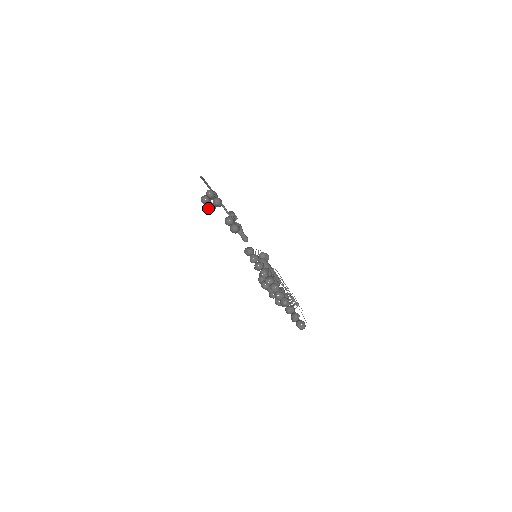
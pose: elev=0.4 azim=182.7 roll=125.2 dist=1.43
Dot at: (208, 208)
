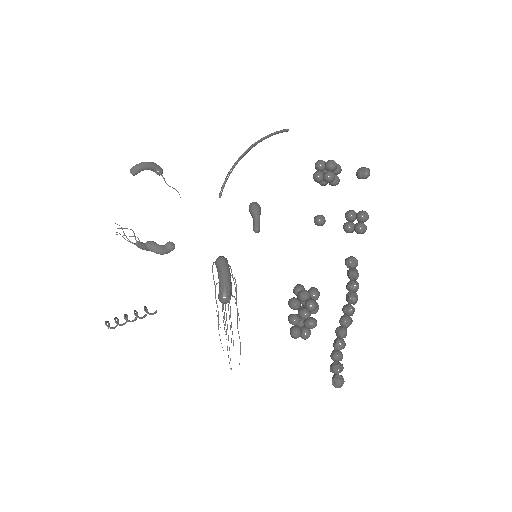
Dot at: (332, 177)
